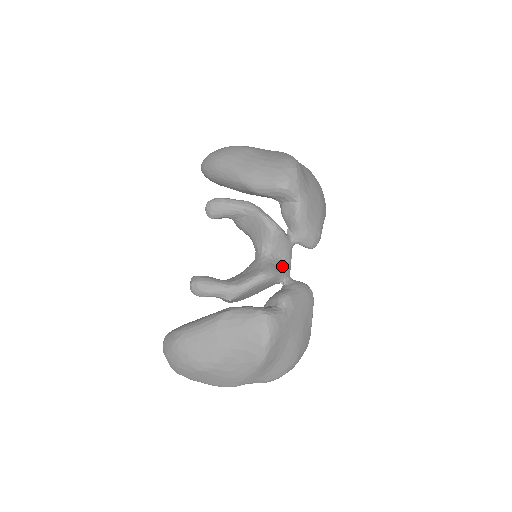
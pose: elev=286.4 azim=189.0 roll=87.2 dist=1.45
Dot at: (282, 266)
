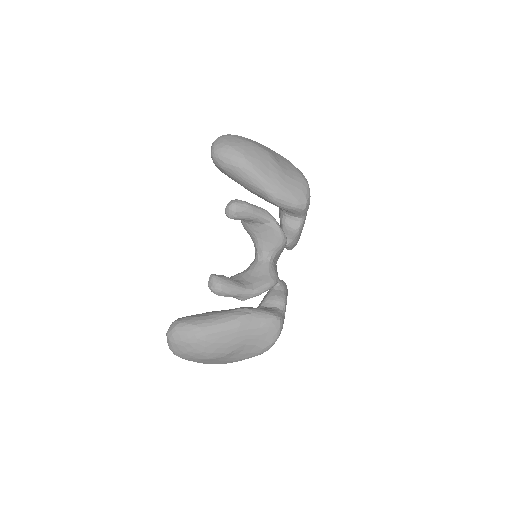
Dot at: (276, 269)
